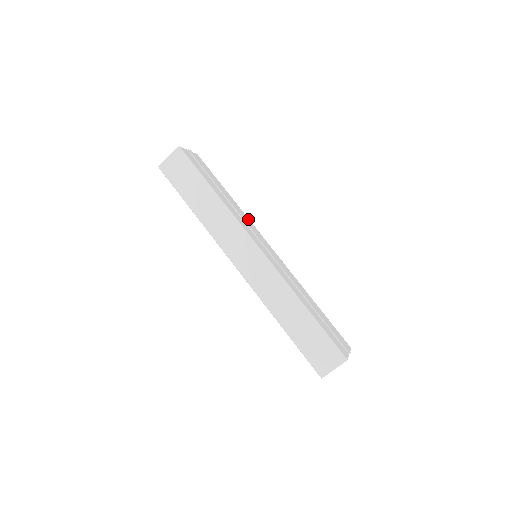
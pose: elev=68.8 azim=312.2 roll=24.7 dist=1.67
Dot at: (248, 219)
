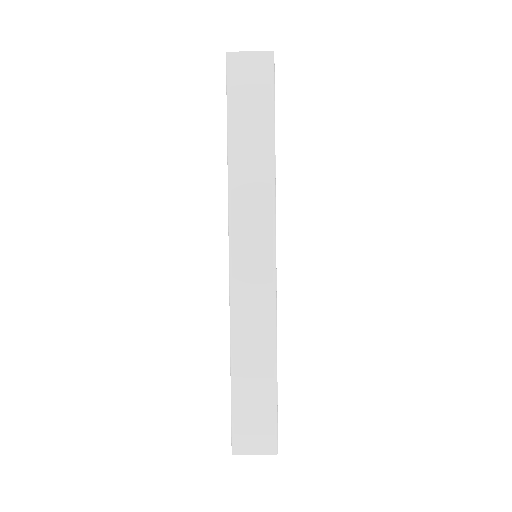
Dot at: occluded
